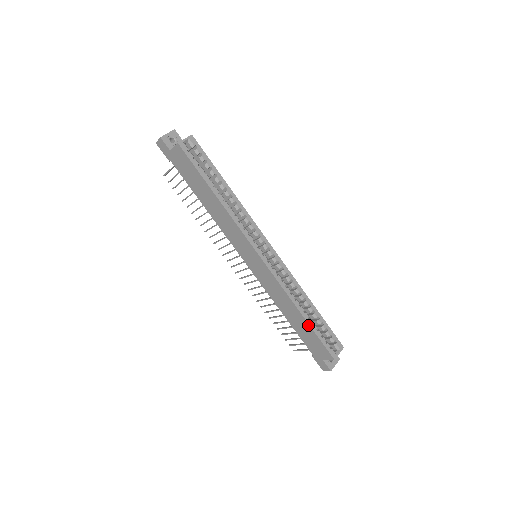
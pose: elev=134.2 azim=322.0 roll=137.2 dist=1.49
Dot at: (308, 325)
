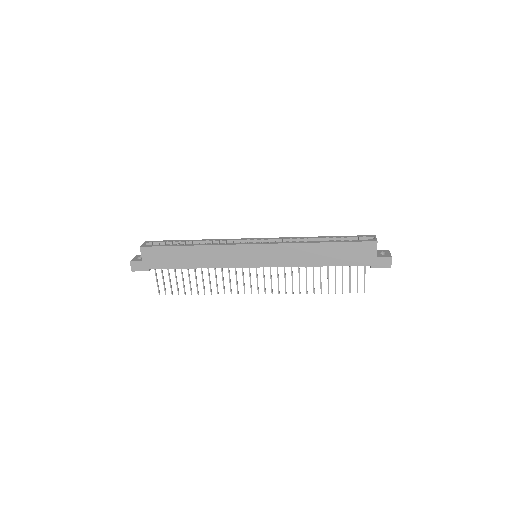
Dot at: (333, 244)
